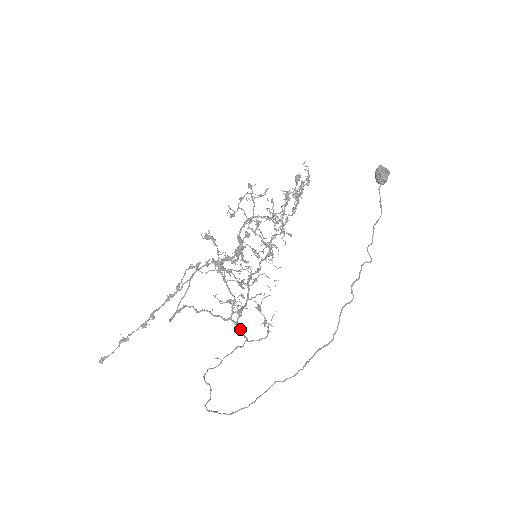
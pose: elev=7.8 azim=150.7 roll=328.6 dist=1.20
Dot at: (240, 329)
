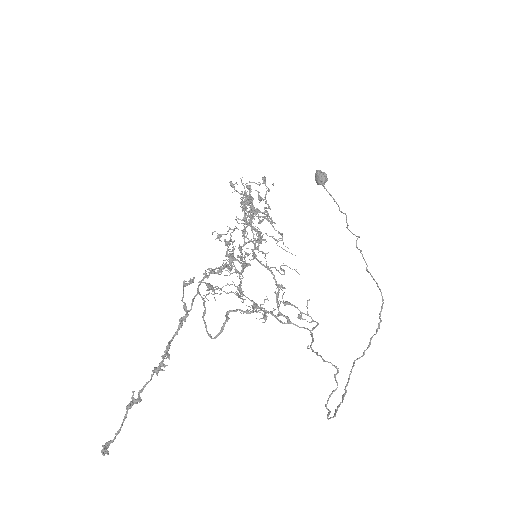
Dot at: (293, 323)
